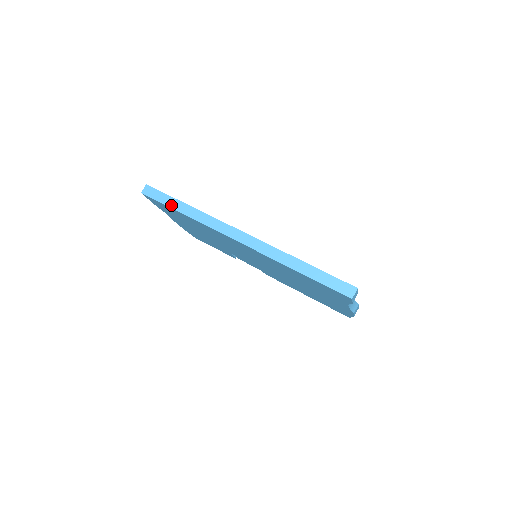
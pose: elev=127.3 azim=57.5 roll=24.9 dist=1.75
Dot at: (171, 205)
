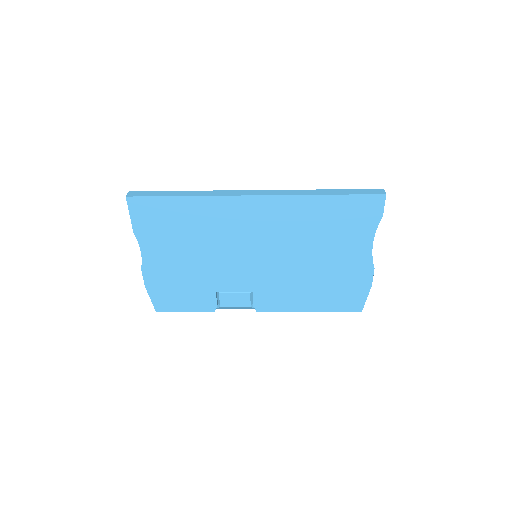
Dot at: (167, 195)
